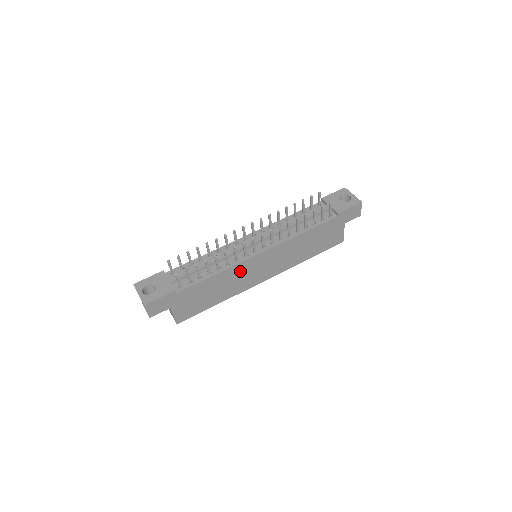
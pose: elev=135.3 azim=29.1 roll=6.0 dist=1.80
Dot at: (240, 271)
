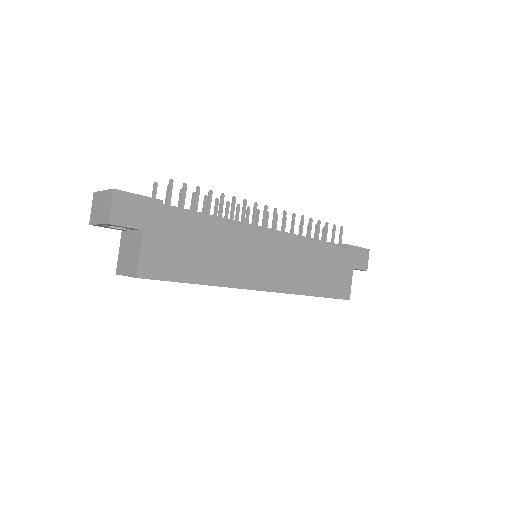
Dot at: (243, 243)
